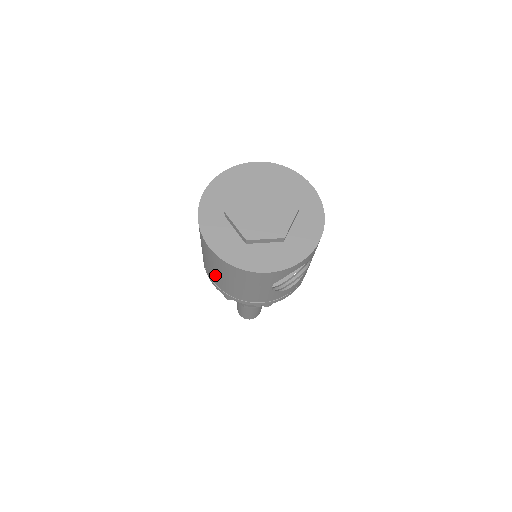
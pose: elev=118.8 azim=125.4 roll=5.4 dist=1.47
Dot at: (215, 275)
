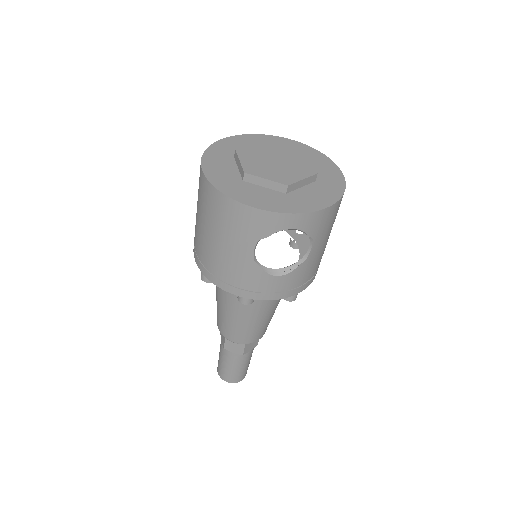
Dot at: (199, 229)
